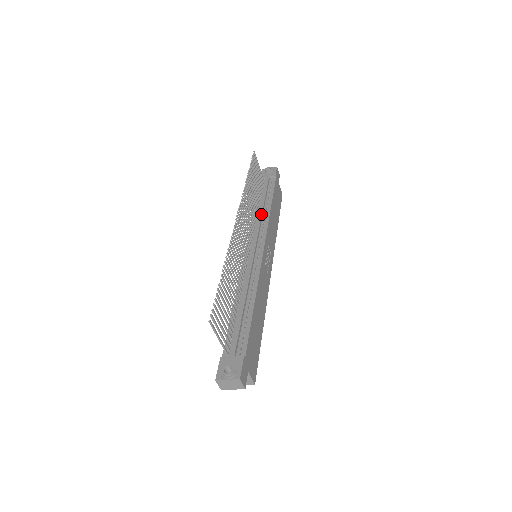
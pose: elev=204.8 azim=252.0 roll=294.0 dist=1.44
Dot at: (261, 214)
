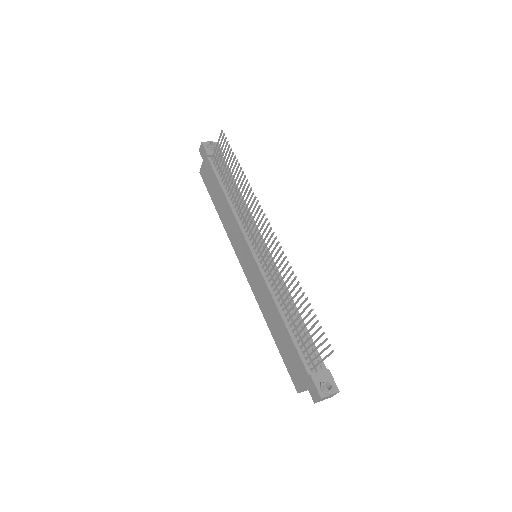
Dot at: occluded
